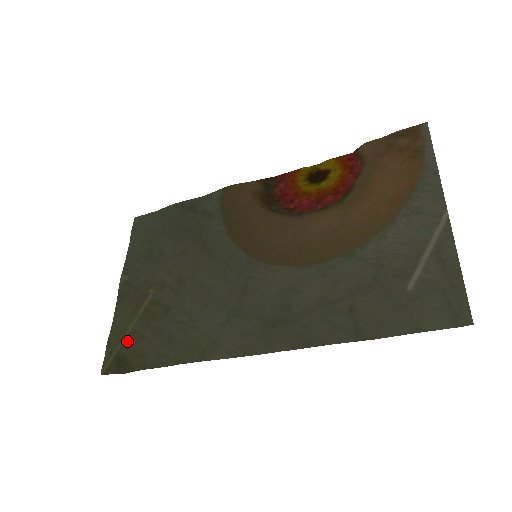
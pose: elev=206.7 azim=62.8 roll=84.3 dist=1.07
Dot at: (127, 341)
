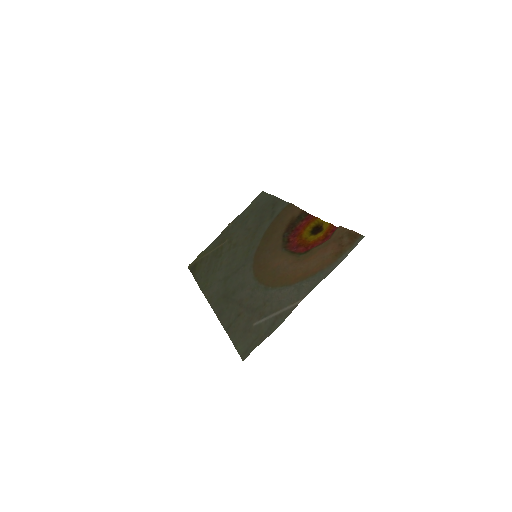
Dot at: (203, 259)
